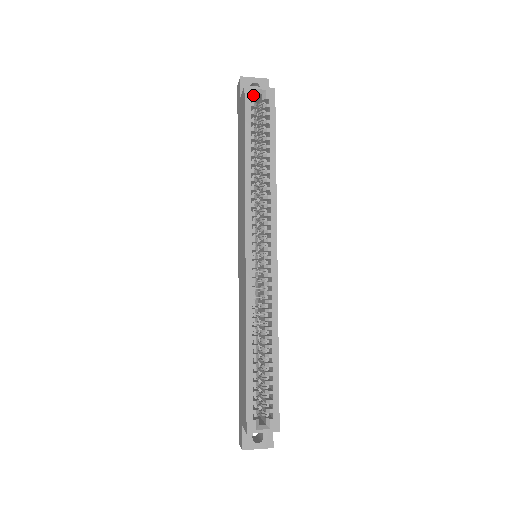
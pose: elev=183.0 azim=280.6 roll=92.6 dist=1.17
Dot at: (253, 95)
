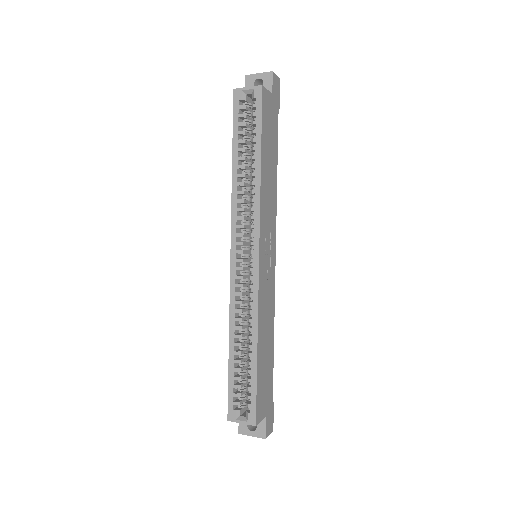
Dot at: (241, 97)
